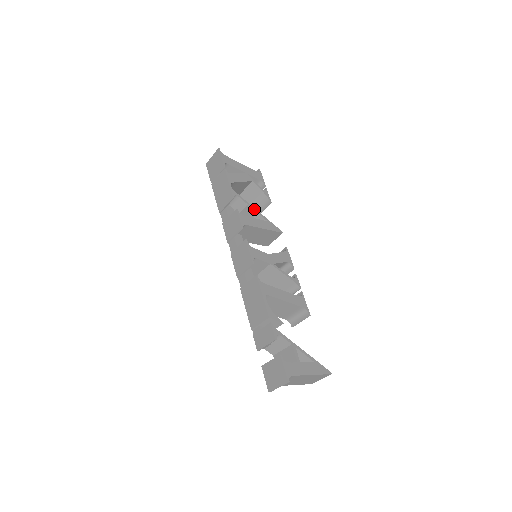
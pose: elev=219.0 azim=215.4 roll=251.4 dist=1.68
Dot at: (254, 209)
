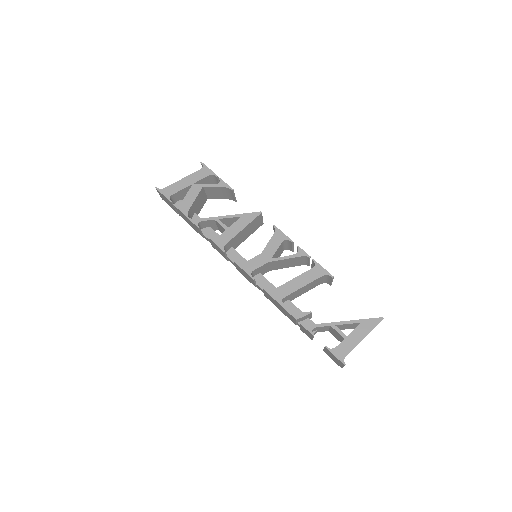
Dot at: (222, 218)
